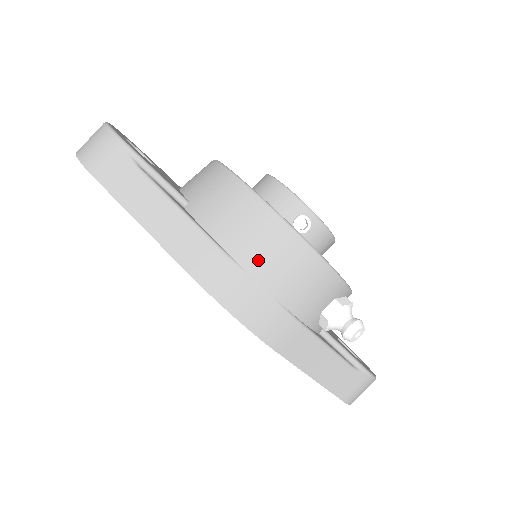
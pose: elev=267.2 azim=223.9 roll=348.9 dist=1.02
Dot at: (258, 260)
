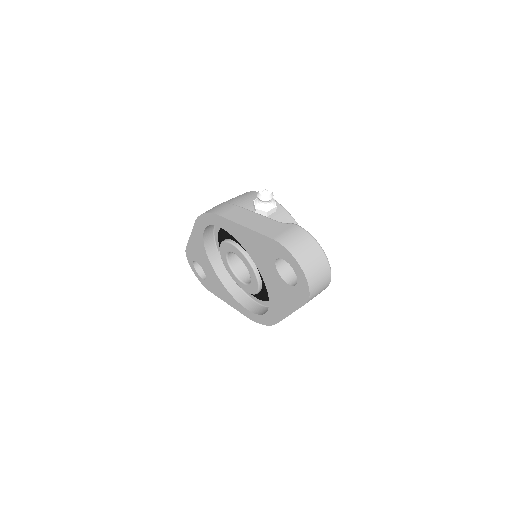
Dot at: occluded
